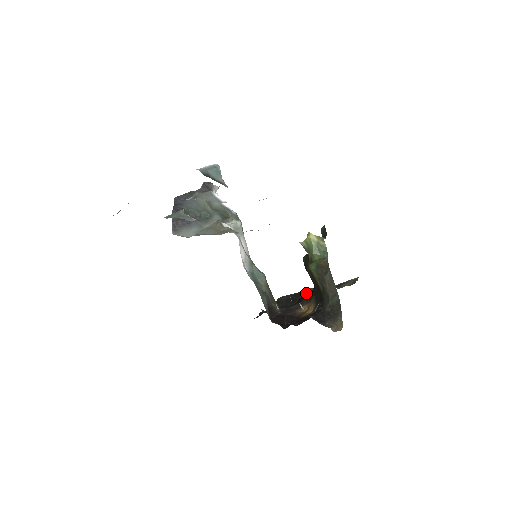
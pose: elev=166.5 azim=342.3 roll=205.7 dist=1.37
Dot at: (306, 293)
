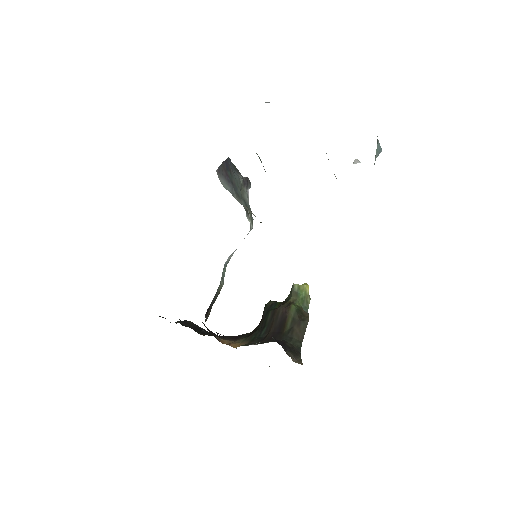
Dot at: occluded
